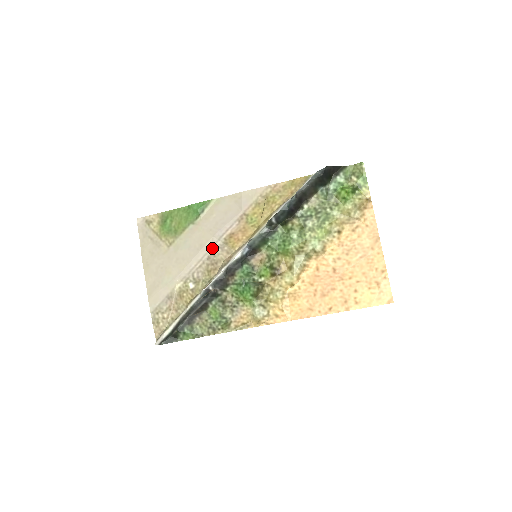
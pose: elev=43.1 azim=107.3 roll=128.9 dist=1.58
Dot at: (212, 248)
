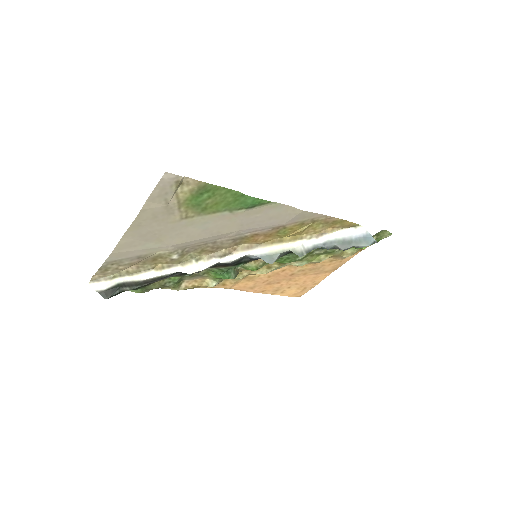
Dot at: (227, 238)
